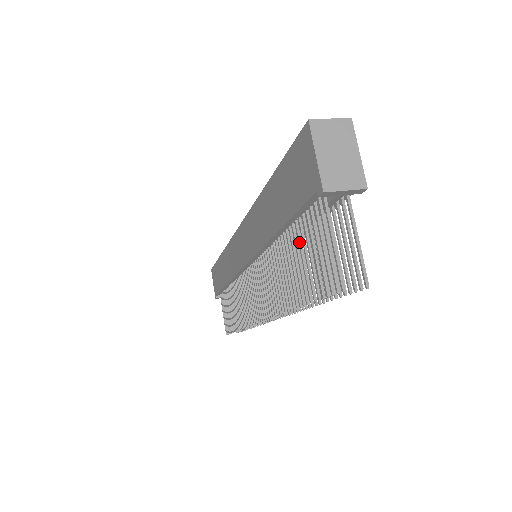
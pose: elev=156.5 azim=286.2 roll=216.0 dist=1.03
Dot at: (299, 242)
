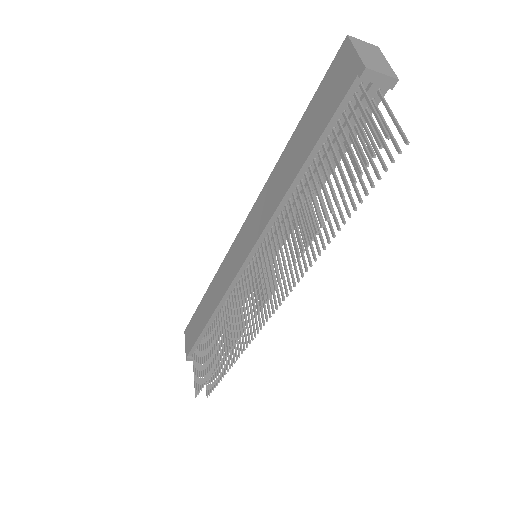
Dot at: (328, 157)
